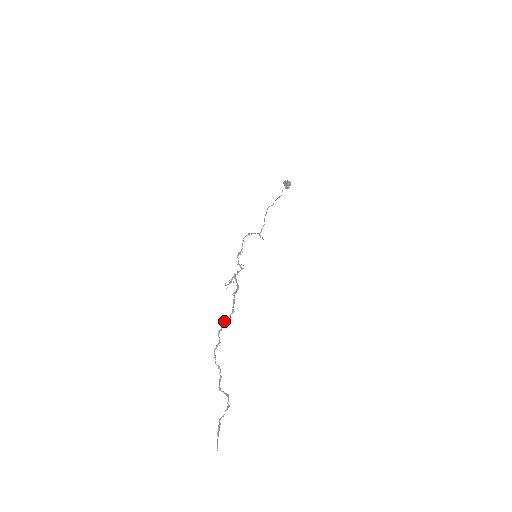
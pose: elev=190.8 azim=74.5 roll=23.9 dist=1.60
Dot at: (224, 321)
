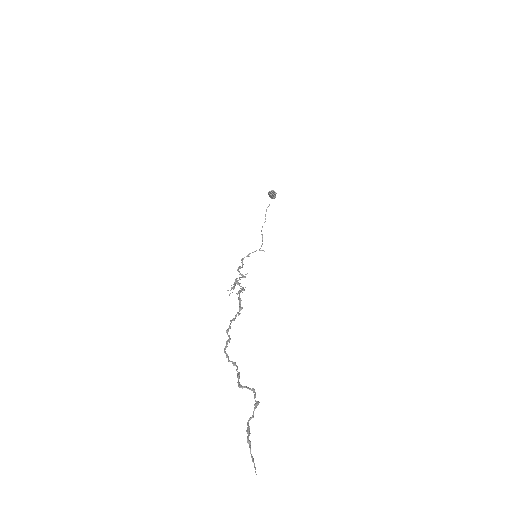
Dot at: (232, 319)
